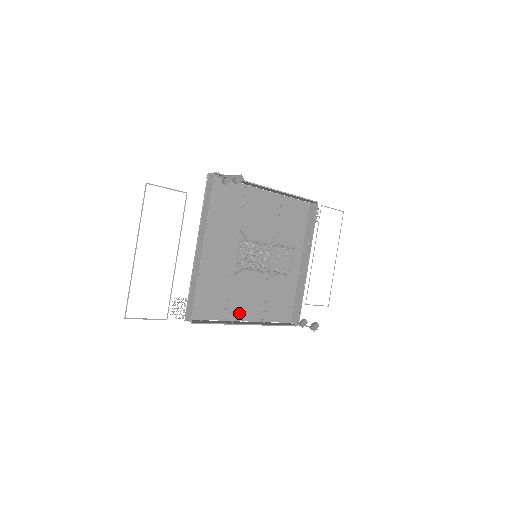
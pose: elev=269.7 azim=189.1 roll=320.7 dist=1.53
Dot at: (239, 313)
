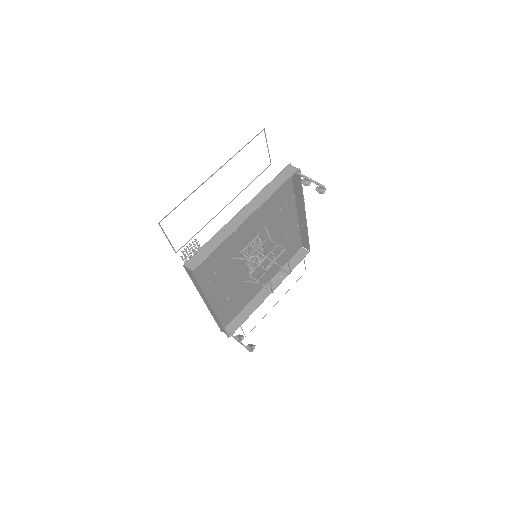
Dot at: (210, 293)
